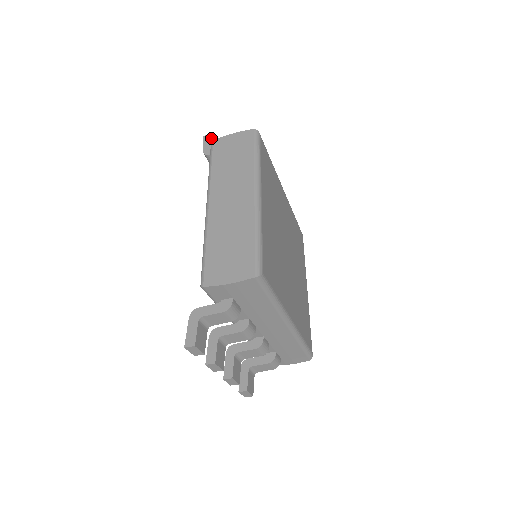
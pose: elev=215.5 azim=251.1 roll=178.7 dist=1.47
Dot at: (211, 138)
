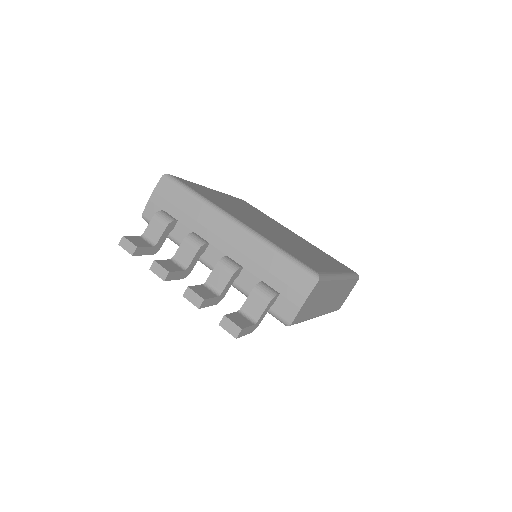
Dot at: occluded
